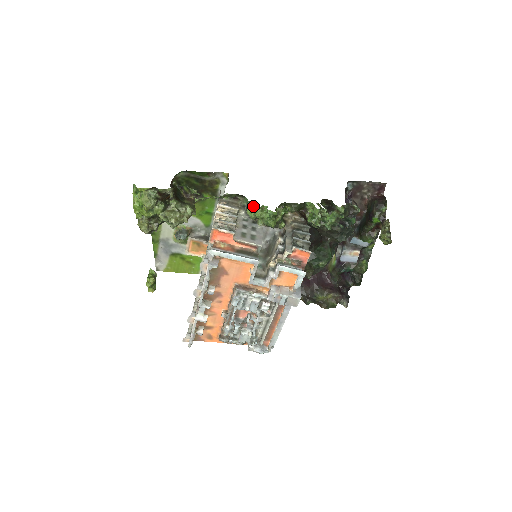
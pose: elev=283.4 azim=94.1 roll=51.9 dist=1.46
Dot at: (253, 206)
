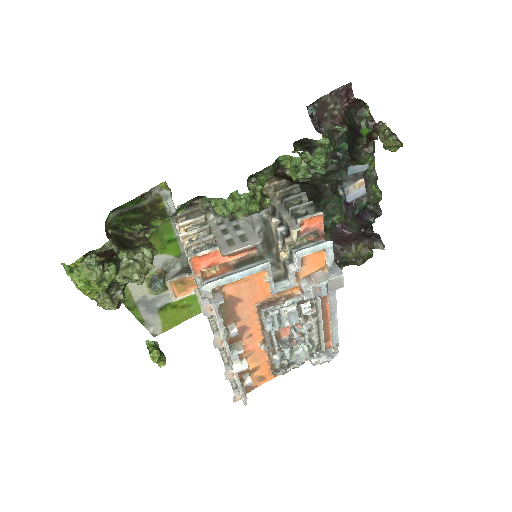
Dot at: (219, 201)
